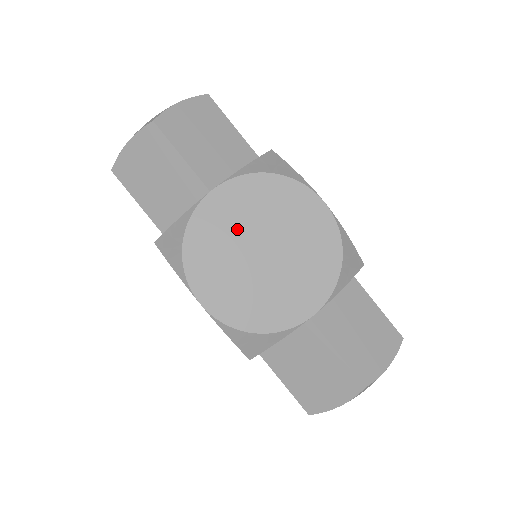
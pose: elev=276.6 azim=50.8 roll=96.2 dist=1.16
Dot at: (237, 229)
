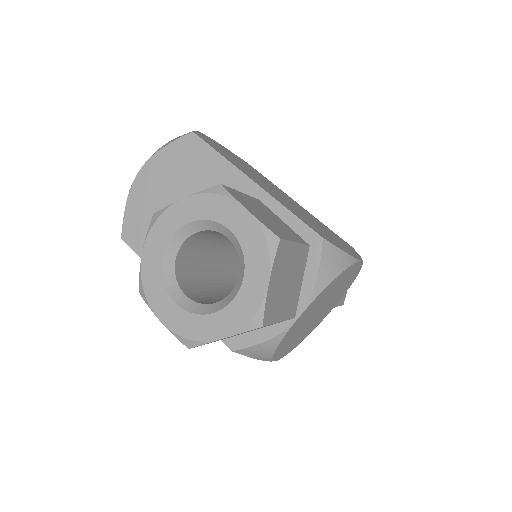
Dot at: (308, 318)
